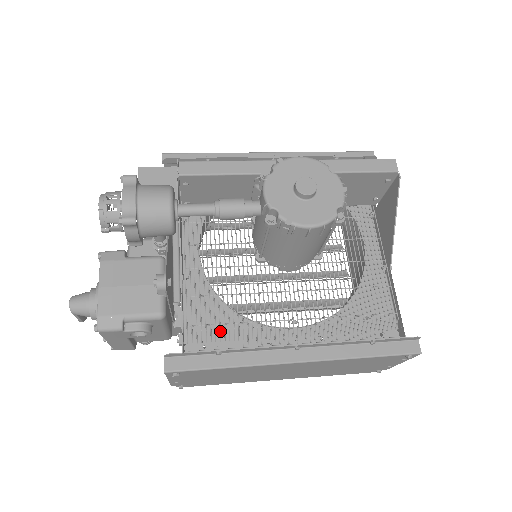
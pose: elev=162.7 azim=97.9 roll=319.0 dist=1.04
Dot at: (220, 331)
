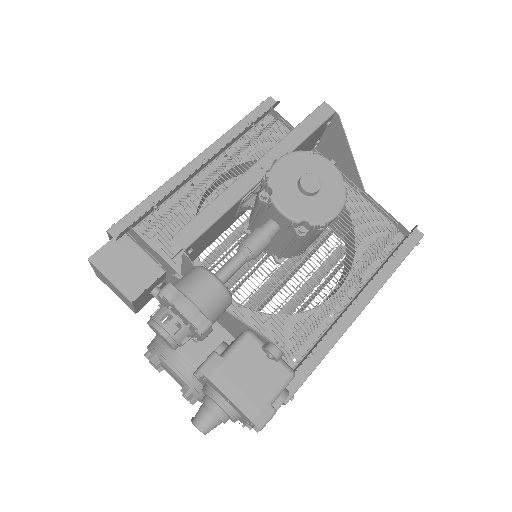
Dot at: (299, 339)
